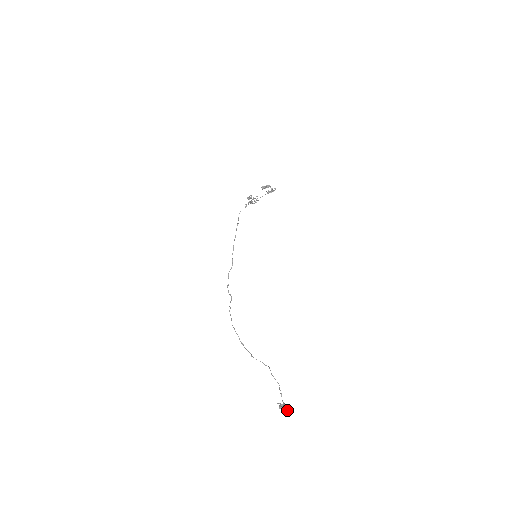
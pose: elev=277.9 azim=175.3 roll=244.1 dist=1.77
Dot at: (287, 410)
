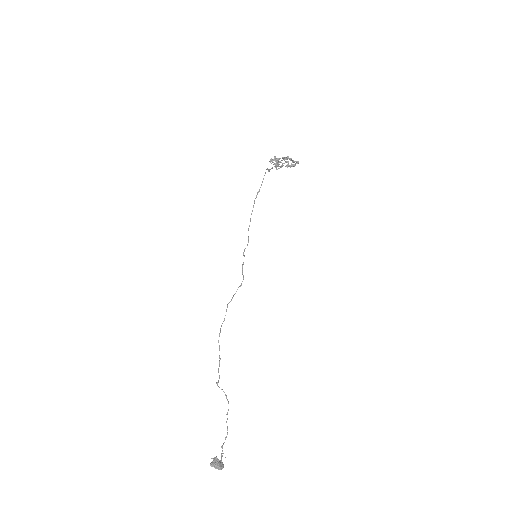
Dot at: (218, 469)
